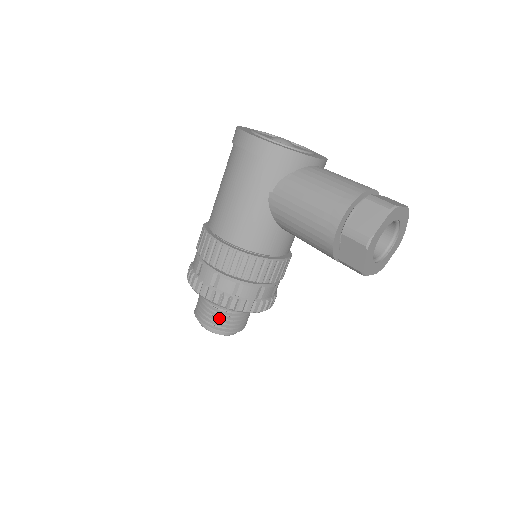
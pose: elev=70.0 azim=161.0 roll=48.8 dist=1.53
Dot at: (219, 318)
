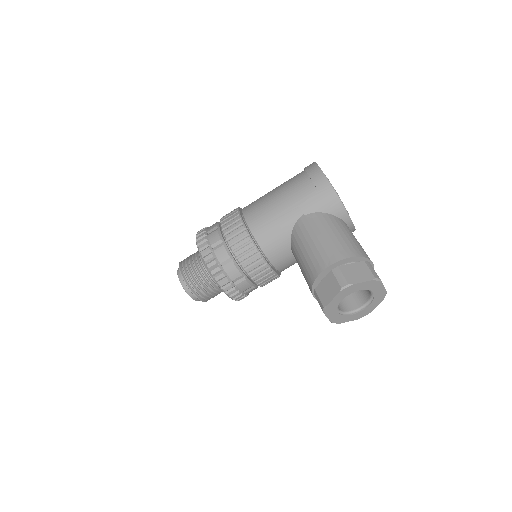
Dot at: (195, 277)
